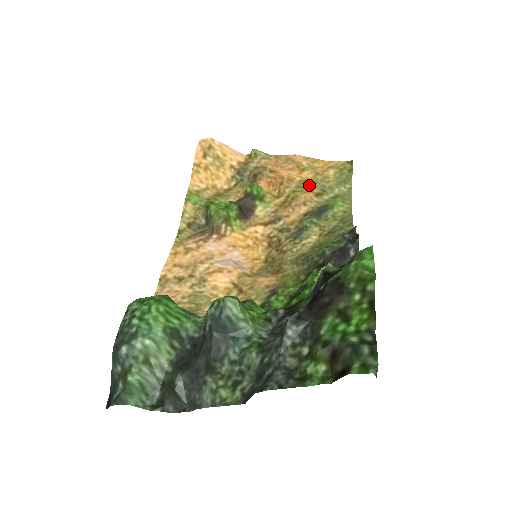
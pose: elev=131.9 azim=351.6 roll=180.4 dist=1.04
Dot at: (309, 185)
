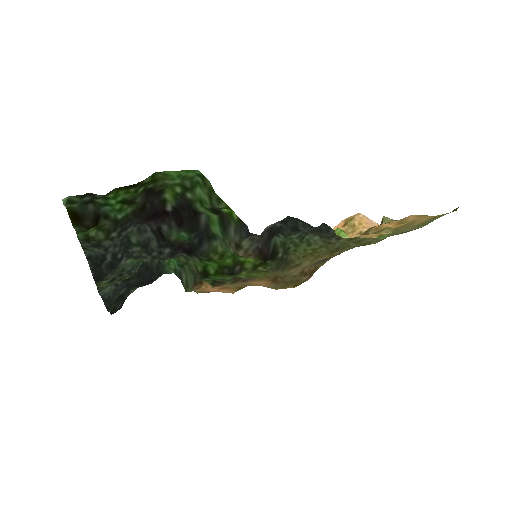
Dot at: (385, 230)
